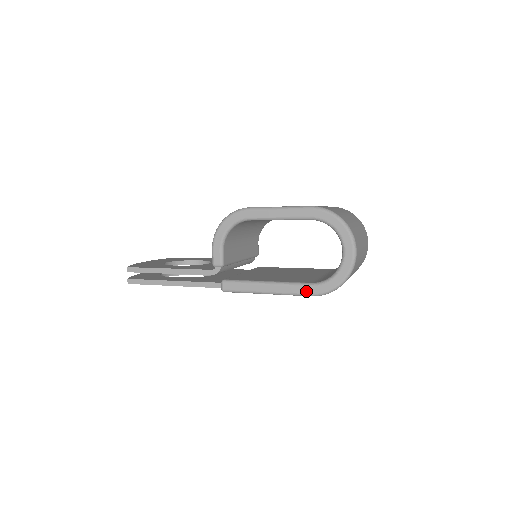
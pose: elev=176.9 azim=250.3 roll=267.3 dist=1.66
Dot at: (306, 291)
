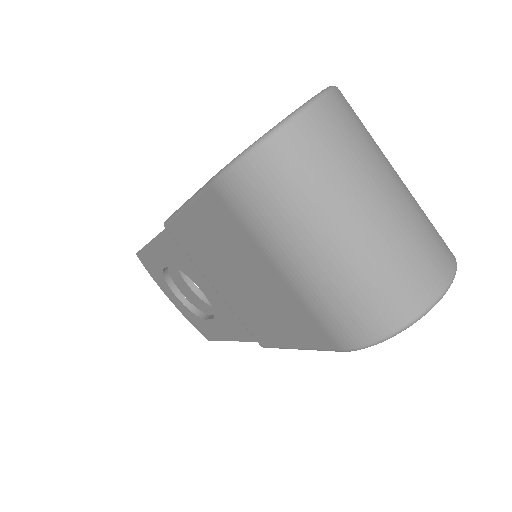
Dot at: occluded
